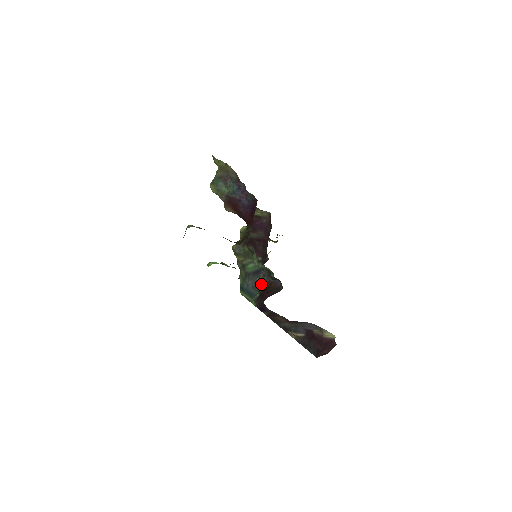
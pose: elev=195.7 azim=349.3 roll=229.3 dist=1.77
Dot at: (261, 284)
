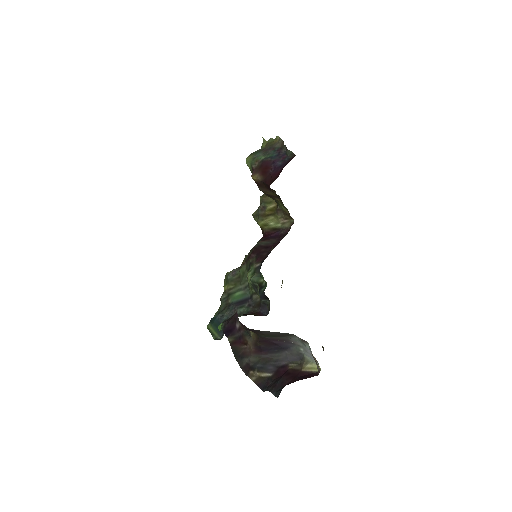
Dot at: (241, 314)
